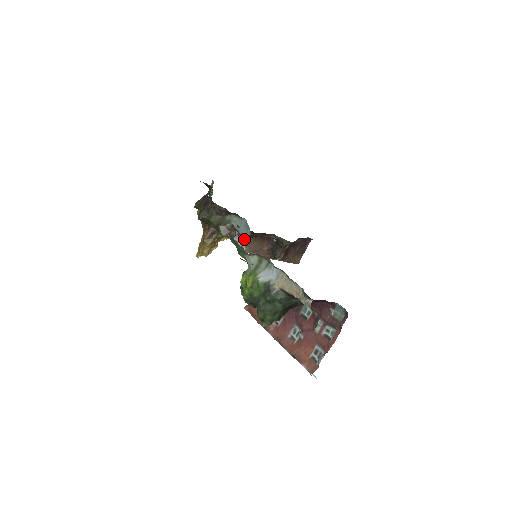
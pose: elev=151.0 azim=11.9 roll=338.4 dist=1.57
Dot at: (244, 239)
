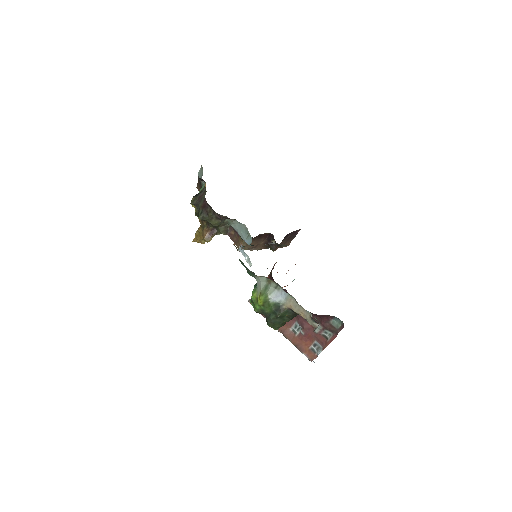
Dot at: (244, 241)
